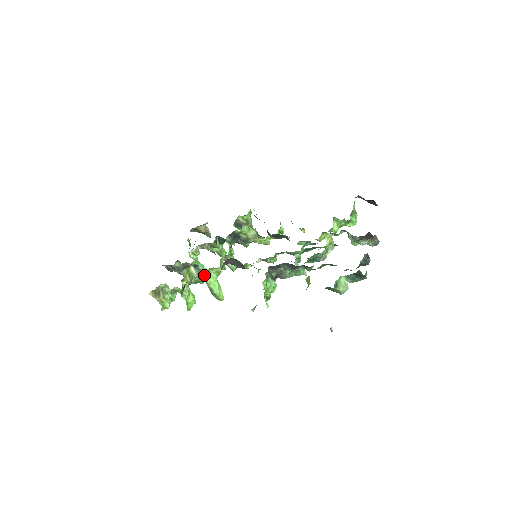
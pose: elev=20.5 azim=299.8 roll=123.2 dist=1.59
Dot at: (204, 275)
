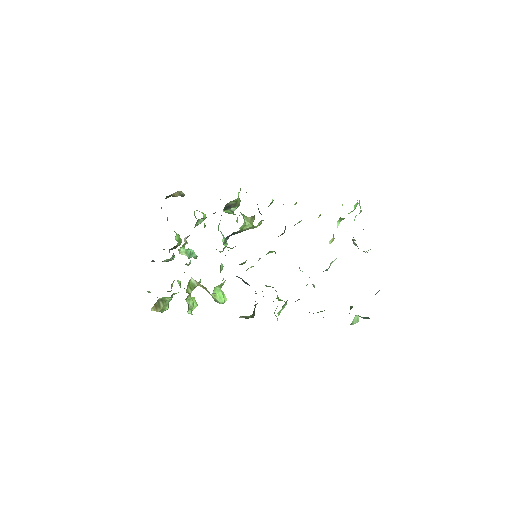
Dot at: (210, 294)
